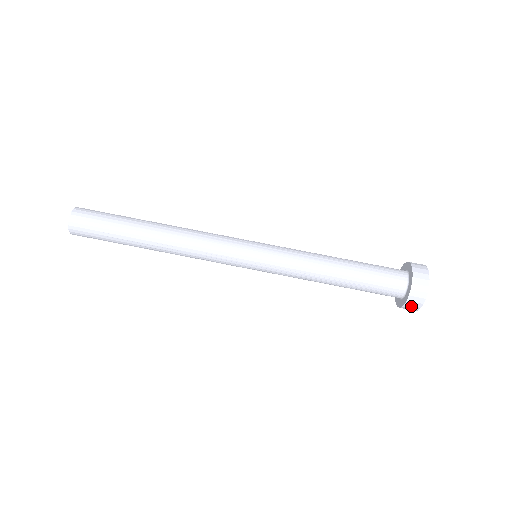
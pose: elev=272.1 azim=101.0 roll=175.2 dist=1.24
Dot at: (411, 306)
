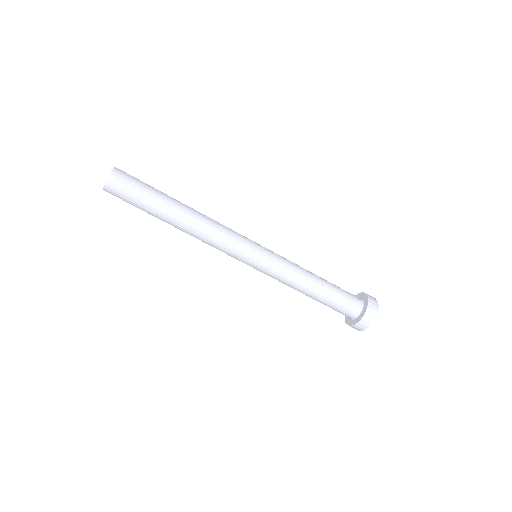
Dot at: (362, 325)
